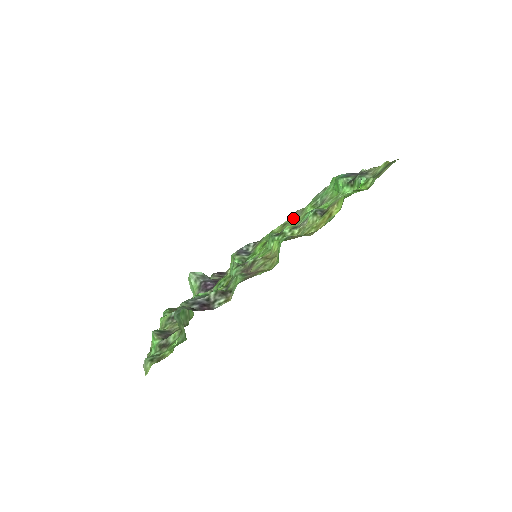
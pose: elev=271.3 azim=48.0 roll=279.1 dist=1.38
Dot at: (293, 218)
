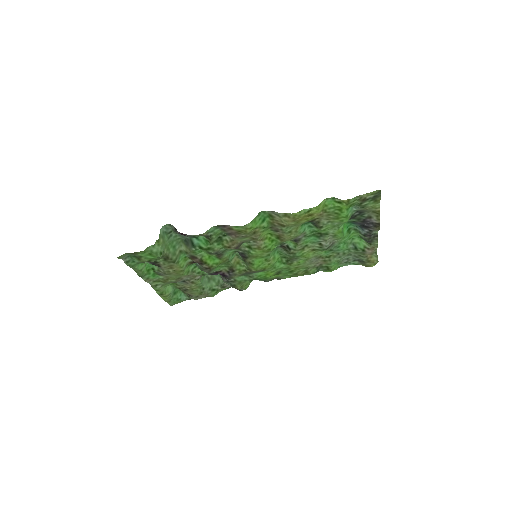
Dot at: (311, 264)
